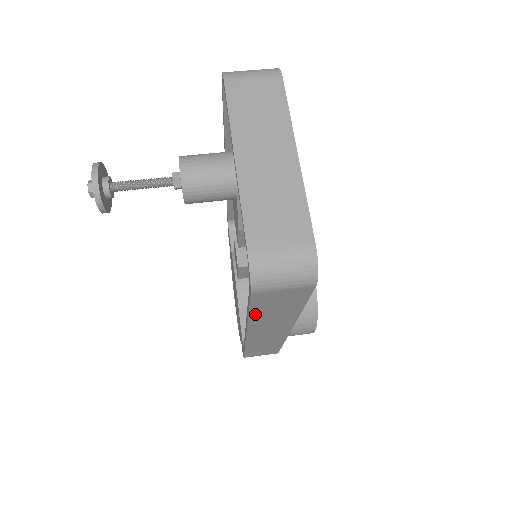
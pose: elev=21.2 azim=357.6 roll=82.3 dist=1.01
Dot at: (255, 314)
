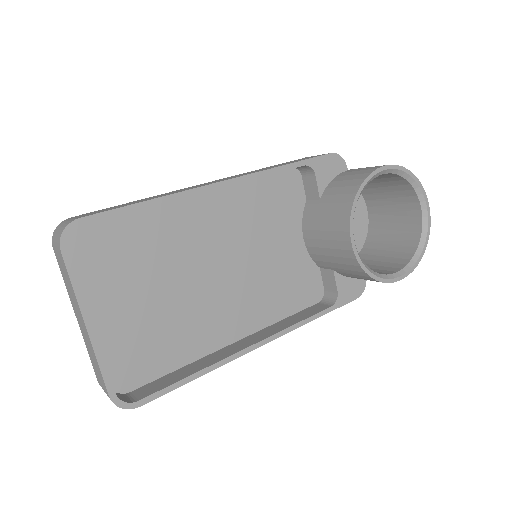
Dot at: occluded
